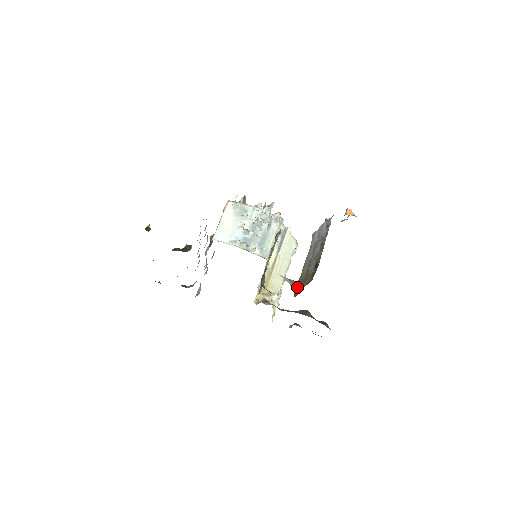
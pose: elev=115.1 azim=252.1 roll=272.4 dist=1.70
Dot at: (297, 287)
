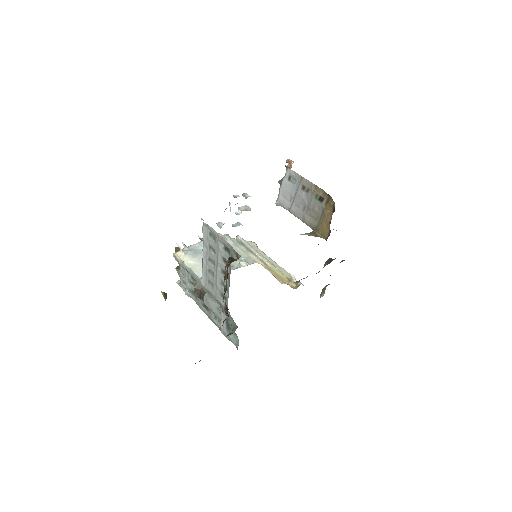
Dot at: (319, 233)
